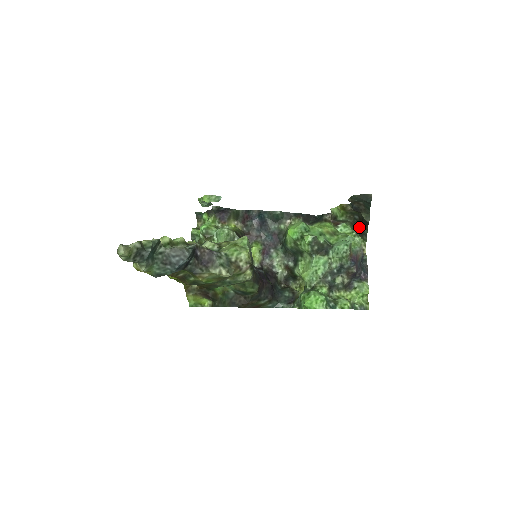
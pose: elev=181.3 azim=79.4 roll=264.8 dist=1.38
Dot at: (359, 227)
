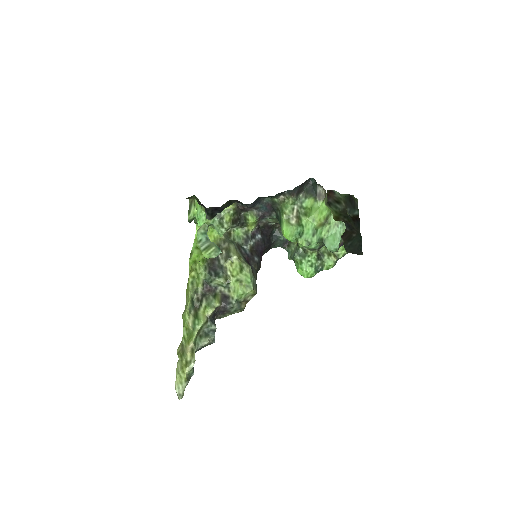
Dot at: (351, 208)
